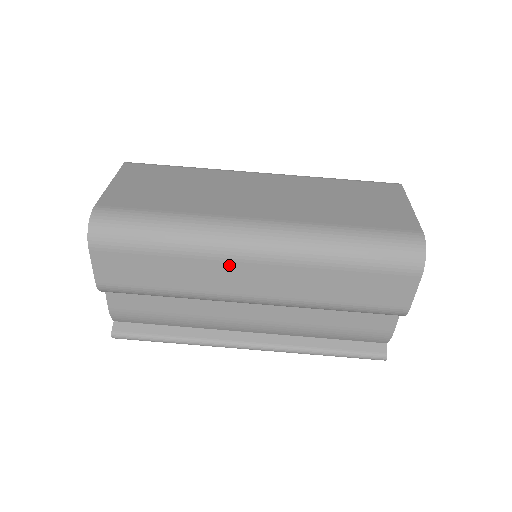
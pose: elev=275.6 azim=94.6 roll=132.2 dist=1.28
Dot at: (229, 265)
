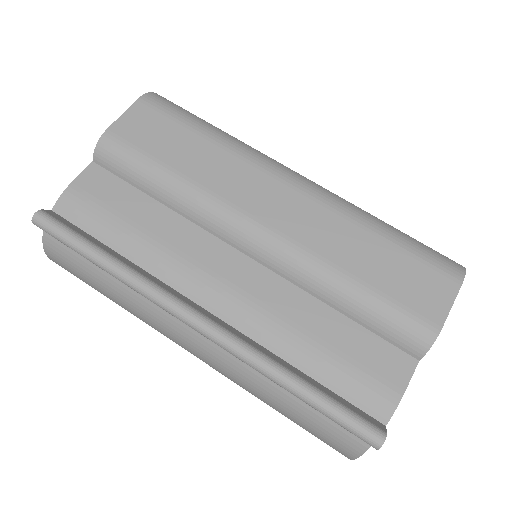
Dot at: (261, 176)
